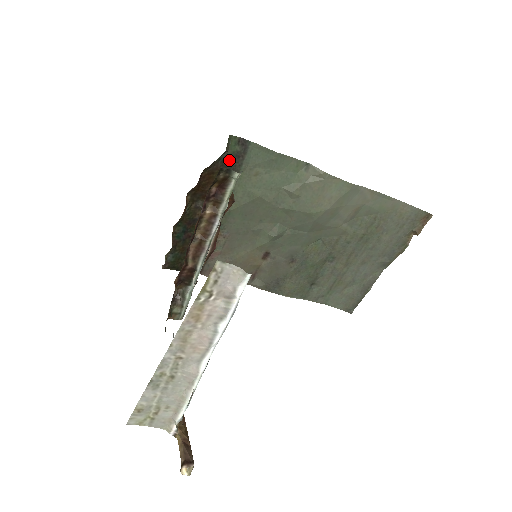
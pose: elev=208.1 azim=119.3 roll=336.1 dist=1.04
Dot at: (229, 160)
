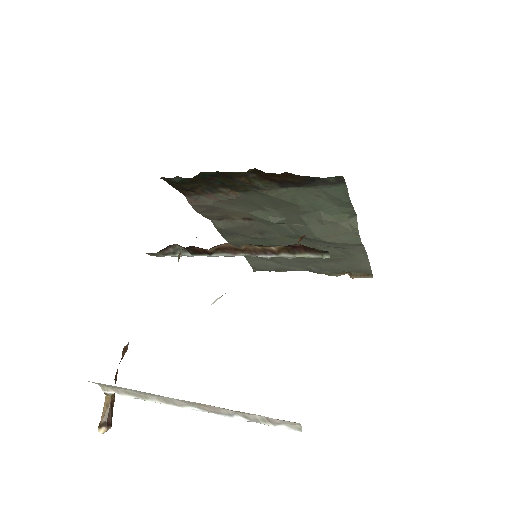
Dot at: (315, 179)
